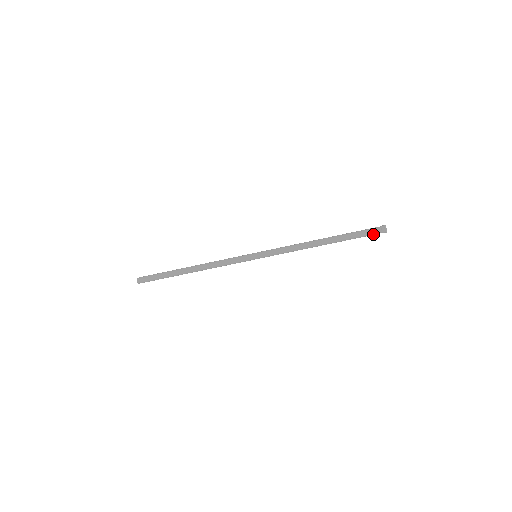
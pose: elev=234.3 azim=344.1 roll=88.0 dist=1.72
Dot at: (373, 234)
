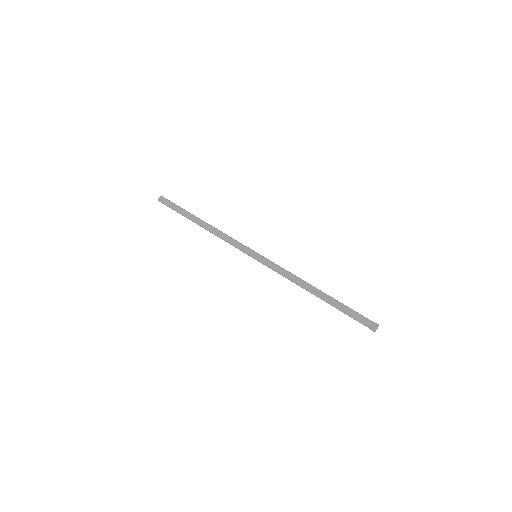
Dot at: (362, 323)
